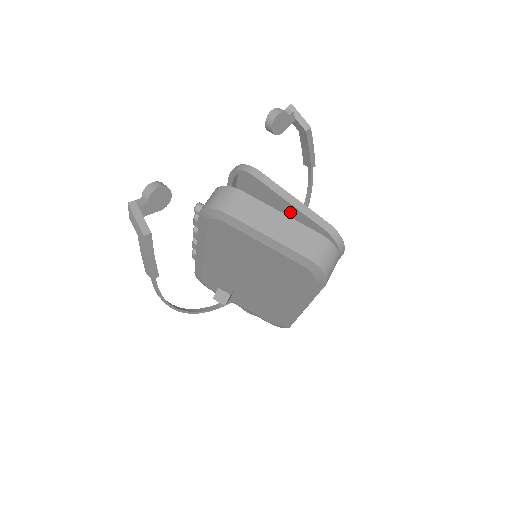
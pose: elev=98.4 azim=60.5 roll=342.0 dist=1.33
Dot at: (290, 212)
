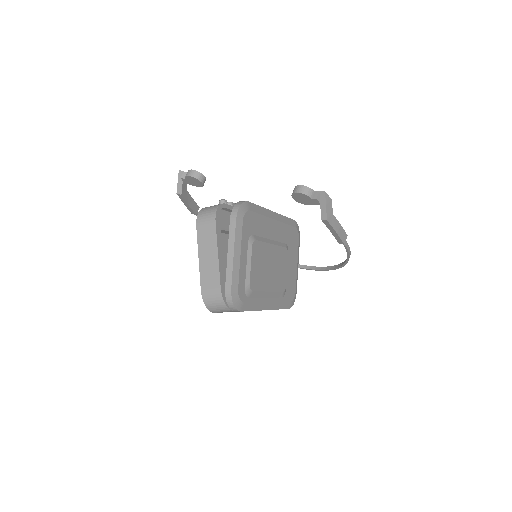
Dot at: (244, 258)
